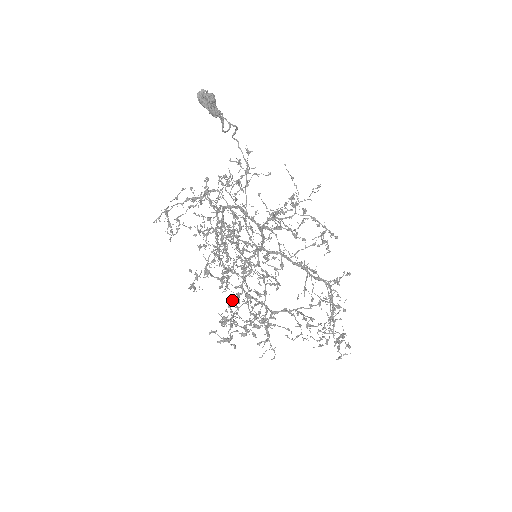
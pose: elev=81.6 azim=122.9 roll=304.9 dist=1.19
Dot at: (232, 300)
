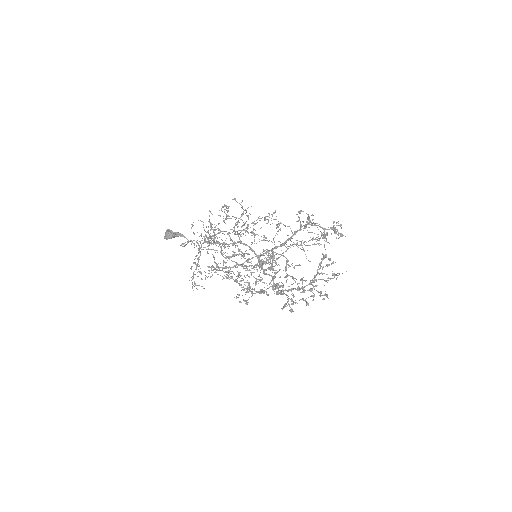
Dot at: occluded
